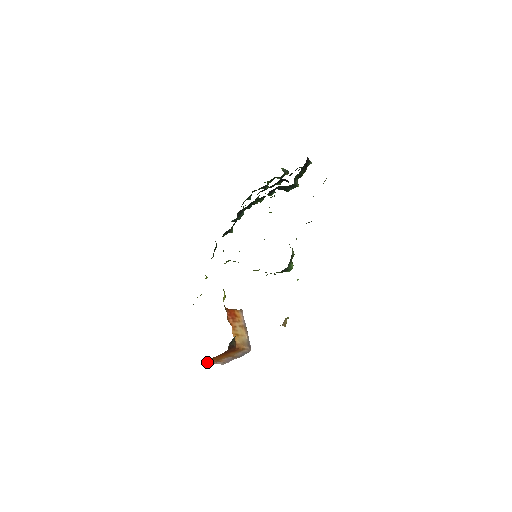
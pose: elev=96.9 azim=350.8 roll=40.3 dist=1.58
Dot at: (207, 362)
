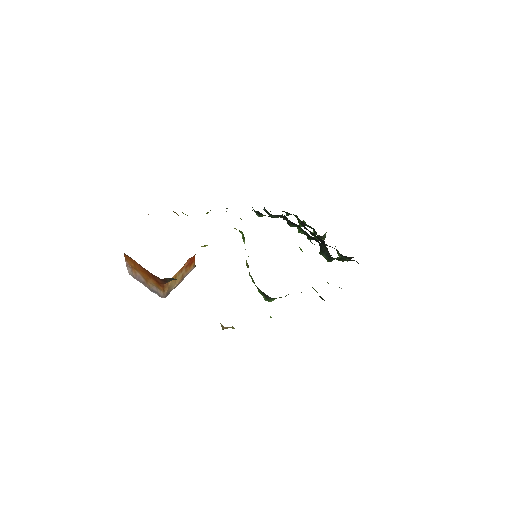
Dot at: (127, 258)
